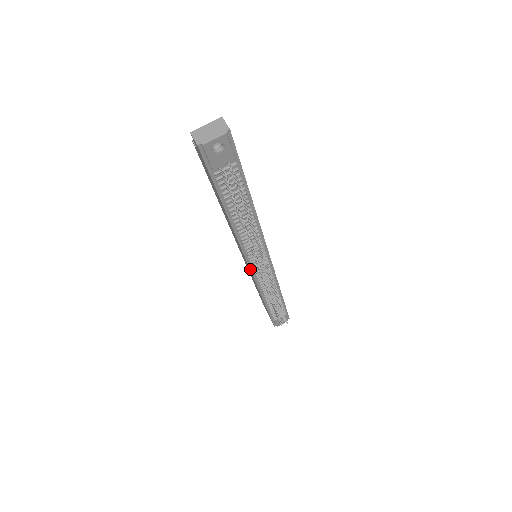
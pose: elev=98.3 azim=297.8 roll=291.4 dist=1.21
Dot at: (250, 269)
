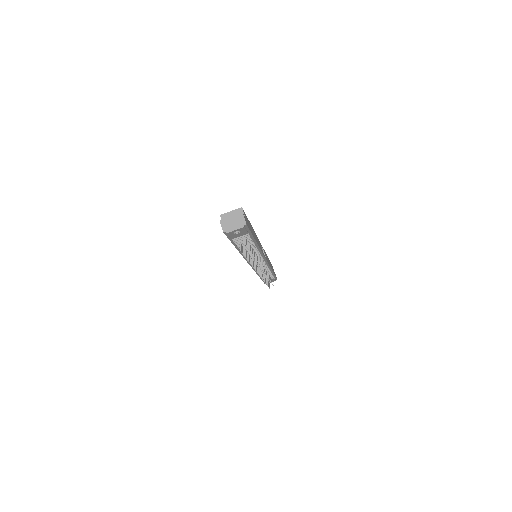
Dot at: (250, 265)
